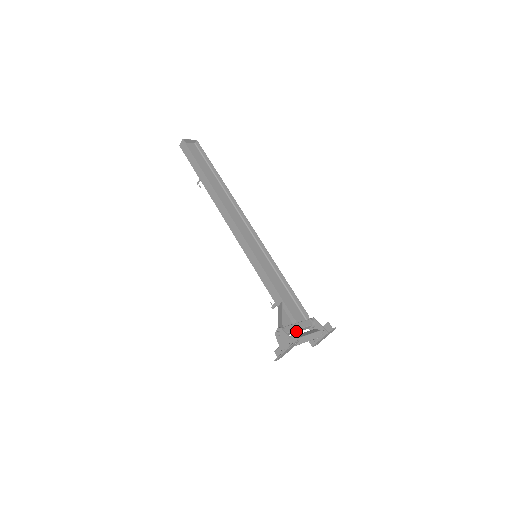
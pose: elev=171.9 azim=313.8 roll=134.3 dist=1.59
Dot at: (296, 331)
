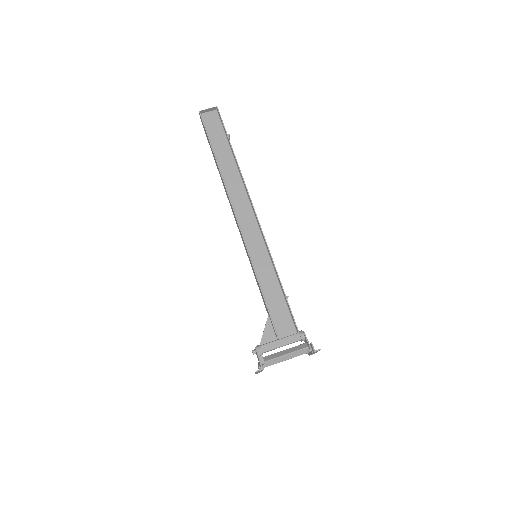
Dot at: (279, 347)
